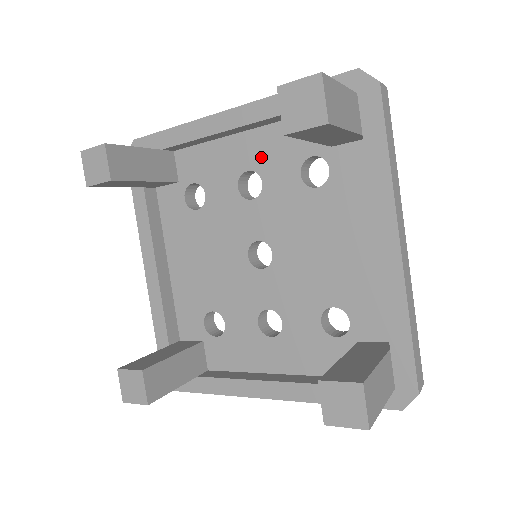
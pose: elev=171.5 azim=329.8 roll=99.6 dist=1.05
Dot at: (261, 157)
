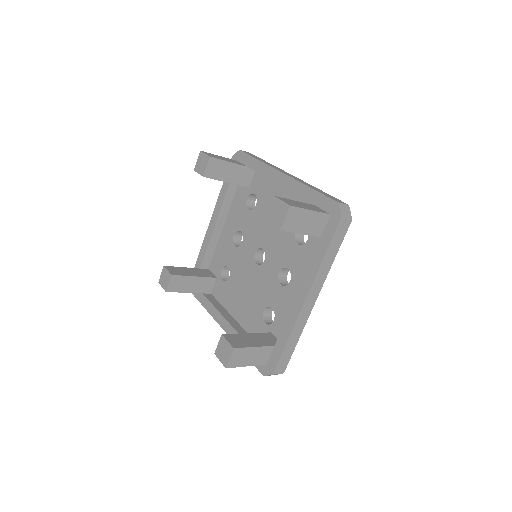
Dot at: (234, 224)
